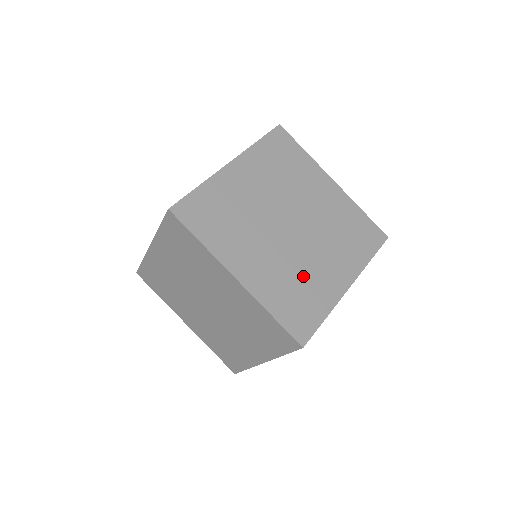
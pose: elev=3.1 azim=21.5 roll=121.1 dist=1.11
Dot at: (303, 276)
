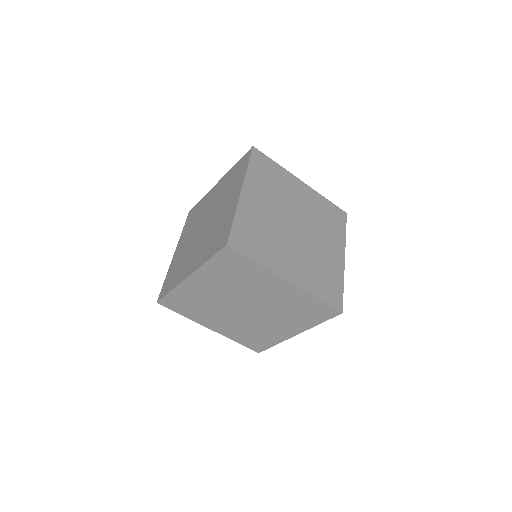
Dot at: (272, 240)
